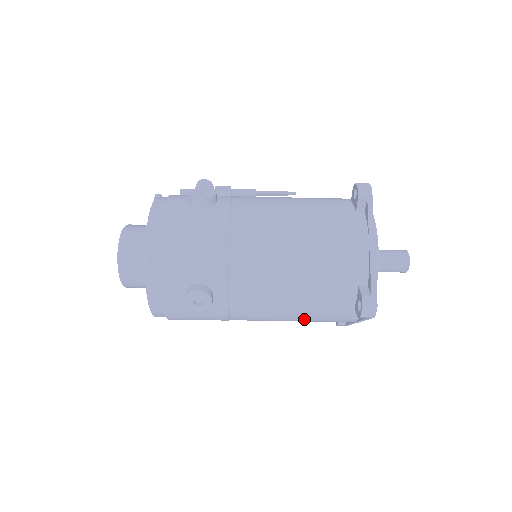
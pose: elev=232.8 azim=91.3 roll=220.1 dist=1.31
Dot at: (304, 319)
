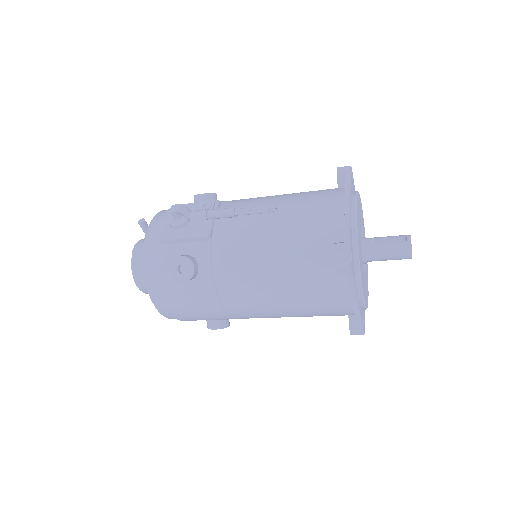
Dot at: occluded
